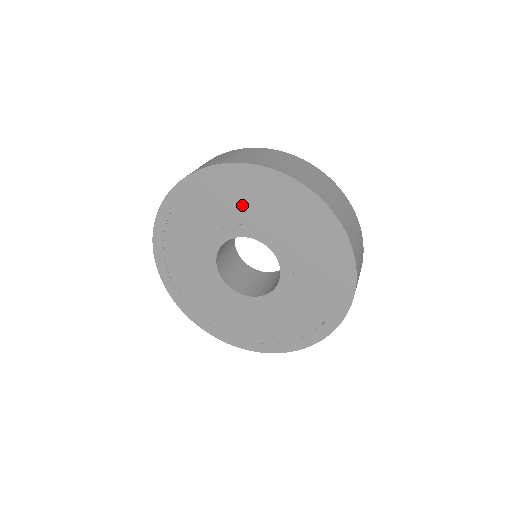
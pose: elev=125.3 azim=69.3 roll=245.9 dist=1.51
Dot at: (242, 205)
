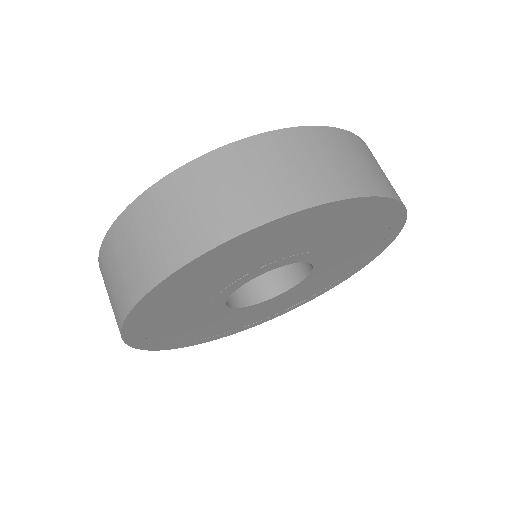
Dot at: (229, 272)
